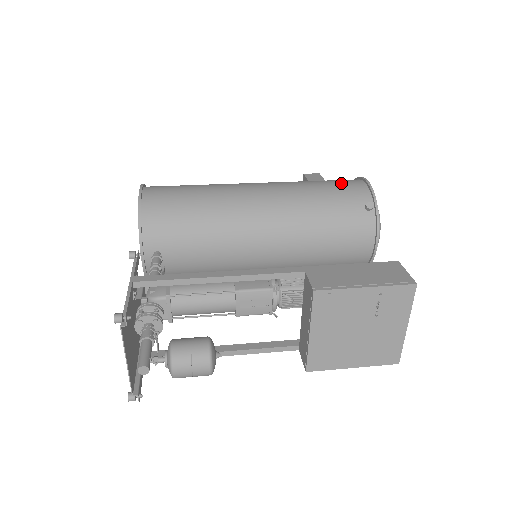
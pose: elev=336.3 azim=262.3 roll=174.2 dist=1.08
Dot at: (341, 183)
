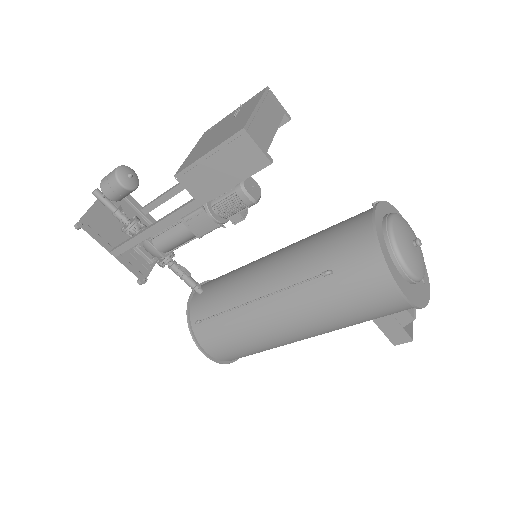
Dot at: occluded
